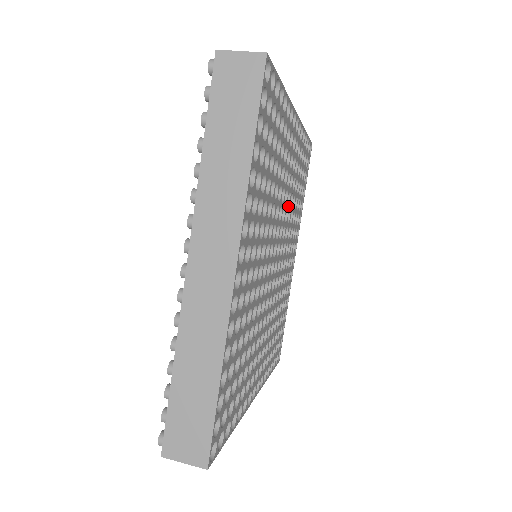
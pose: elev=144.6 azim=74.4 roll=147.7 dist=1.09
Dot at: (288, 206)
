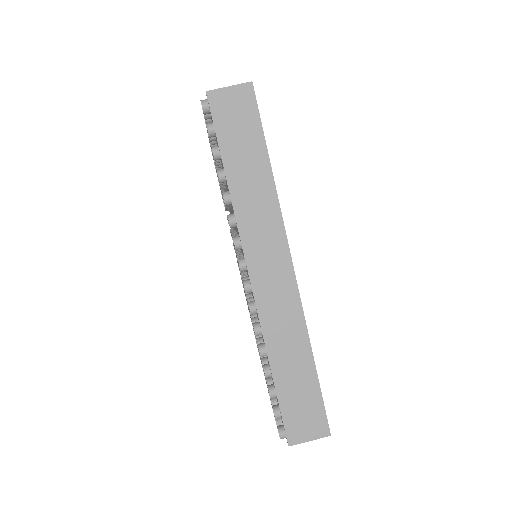
Dot at: occluded
